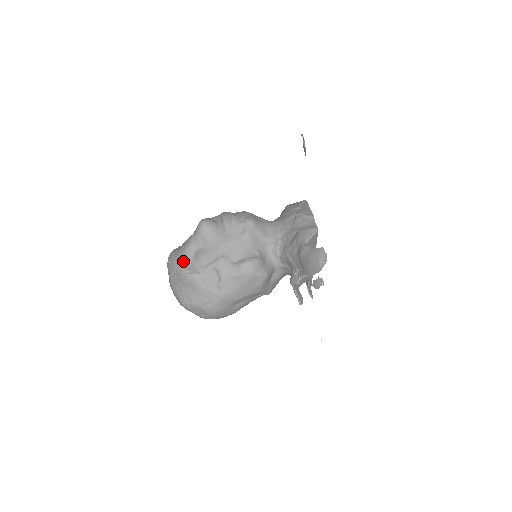
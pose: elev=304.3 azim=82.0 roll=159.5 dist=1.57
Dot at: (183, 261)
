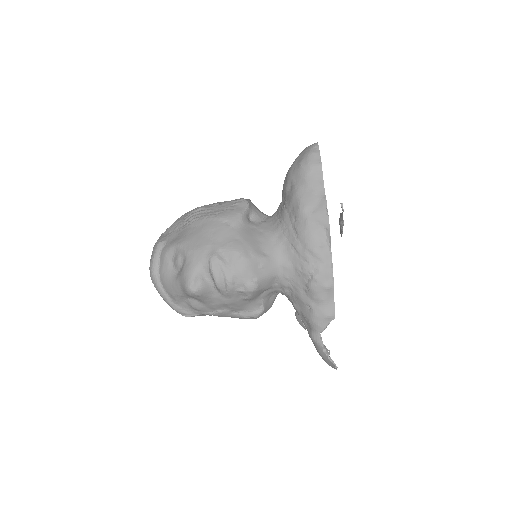
Dot at: (174, 302)
